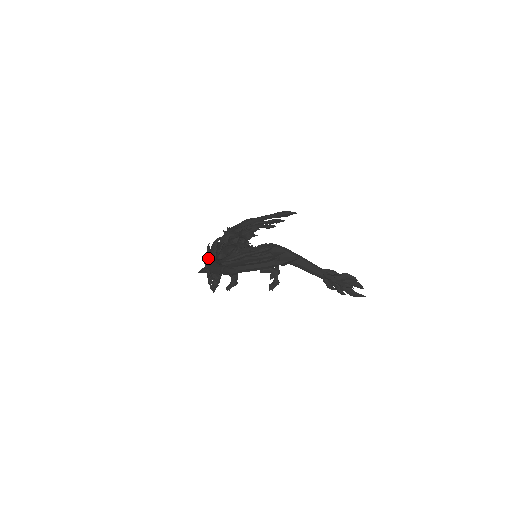
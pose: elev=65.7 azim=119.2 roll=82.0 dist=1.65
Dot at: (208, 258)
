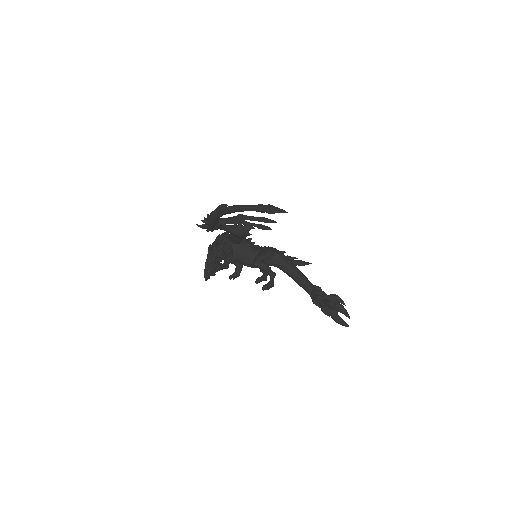
Dot at: (213, 243)
